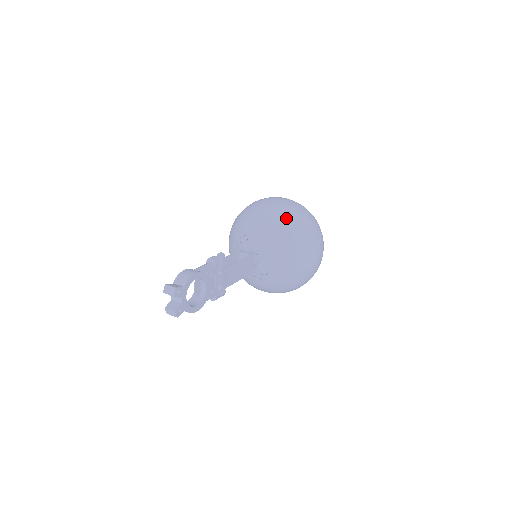
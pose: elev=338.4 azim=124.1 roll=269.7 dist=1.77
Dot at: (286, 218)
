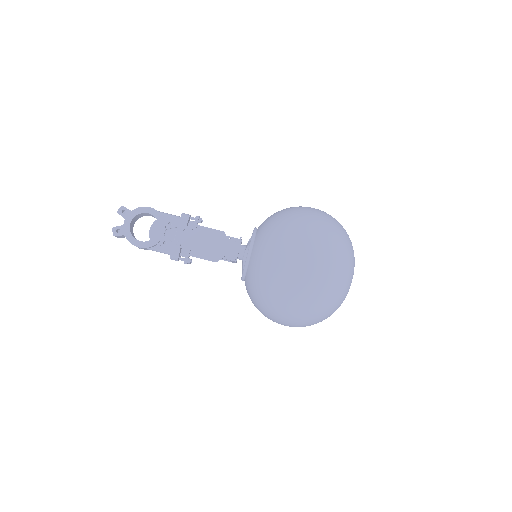
Dot at: (288, 211)
